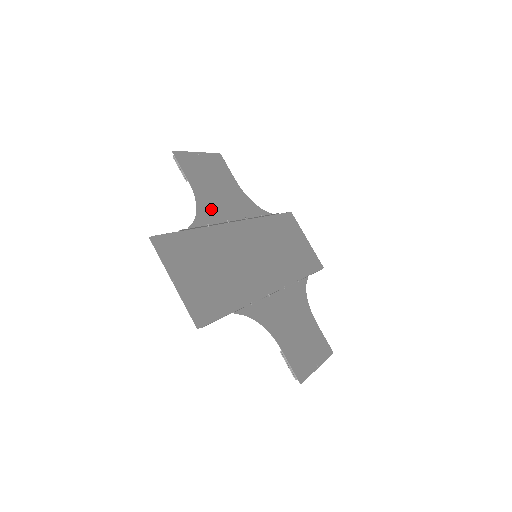
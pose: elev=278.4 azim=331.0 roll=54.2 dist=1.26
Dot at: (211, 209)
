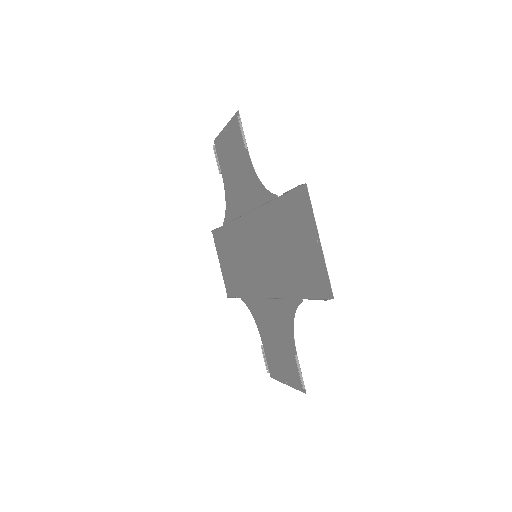
Dot at: (252, 189)
